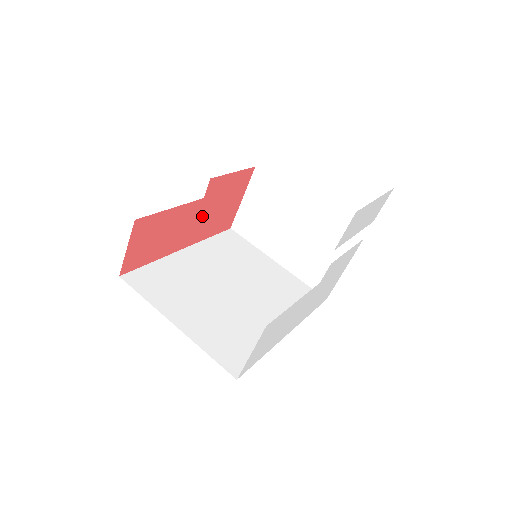
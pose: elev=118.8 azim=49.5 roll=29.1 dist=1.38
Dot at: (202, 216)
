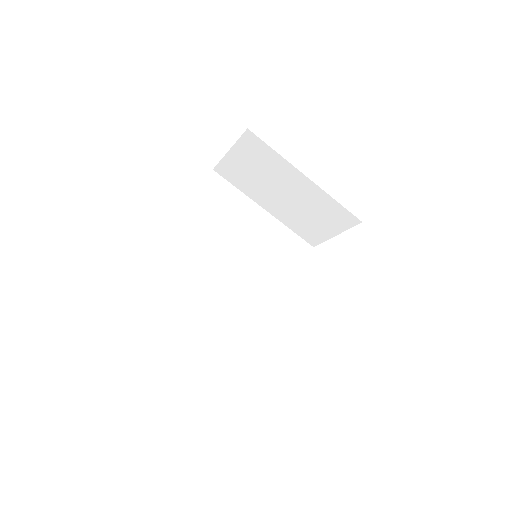
Dot at: occluded
